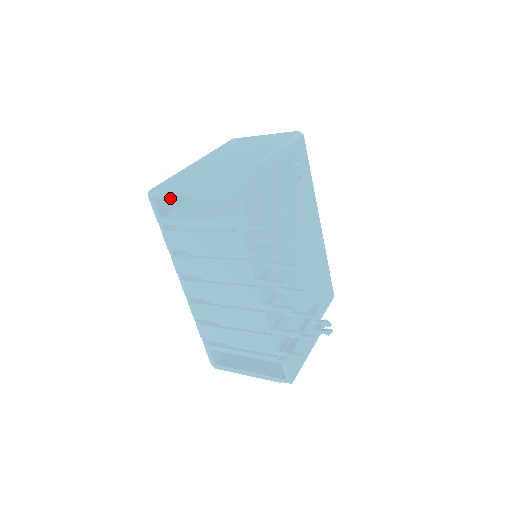
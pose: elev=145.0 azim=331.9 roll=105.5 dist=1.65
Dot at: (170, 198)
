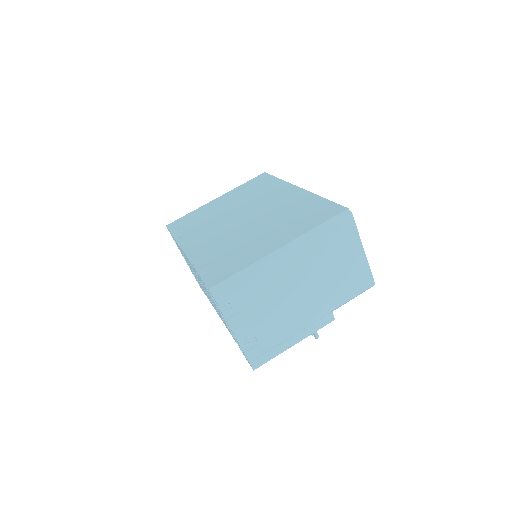
Dot at: occluded
